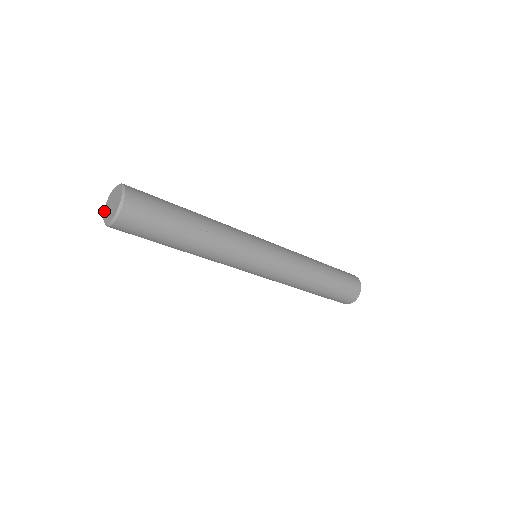
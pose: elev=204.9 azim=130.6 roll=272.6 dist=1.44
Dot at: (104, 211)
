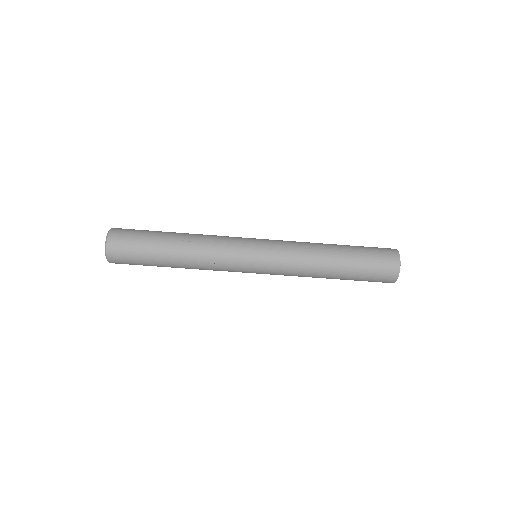
Dot at: occluded
